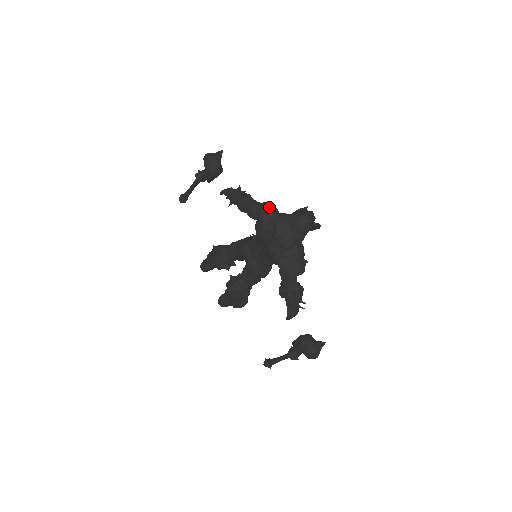
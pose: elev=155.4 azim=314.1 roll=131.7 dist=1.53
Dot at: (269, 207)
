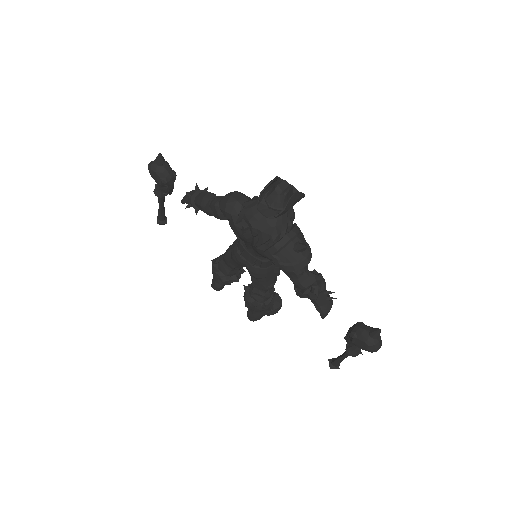
Dot at: (232, 199)
